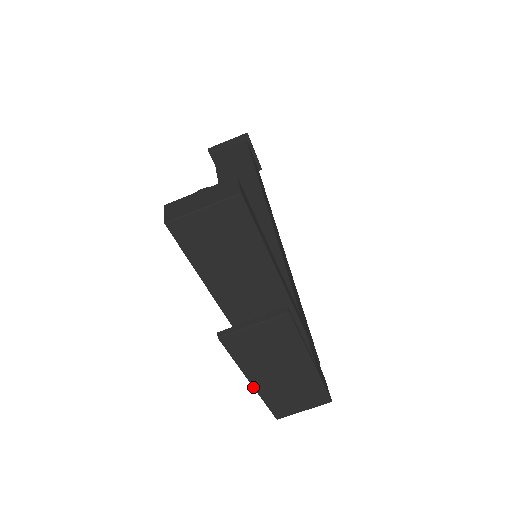
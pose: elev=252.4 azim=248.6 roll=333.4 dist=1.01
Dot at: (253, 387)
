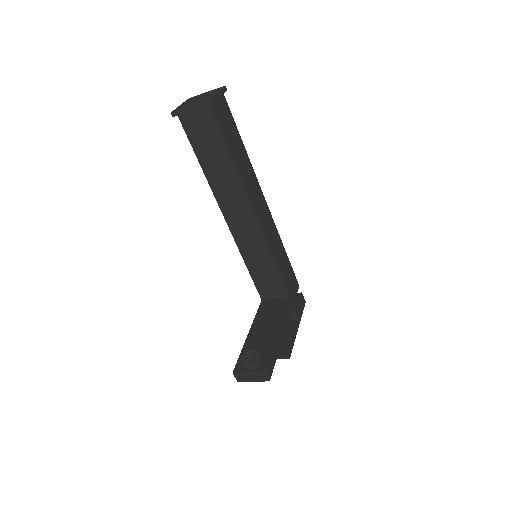
Dot at: occluded
